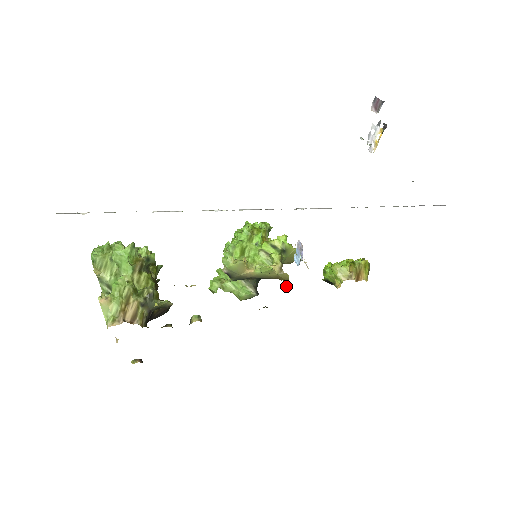
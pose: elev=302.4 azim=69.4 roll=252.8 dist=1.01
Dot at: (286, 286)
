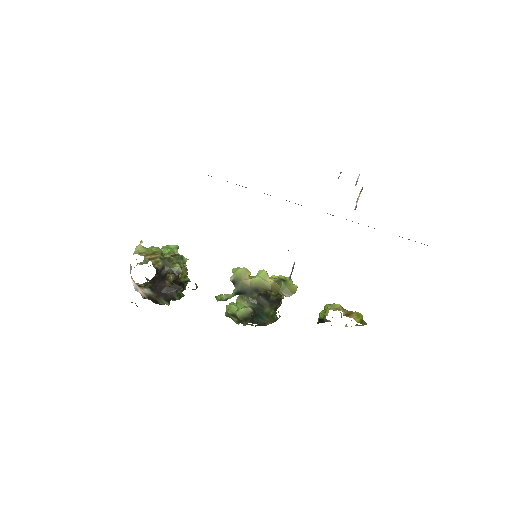
Dot at: occluded
